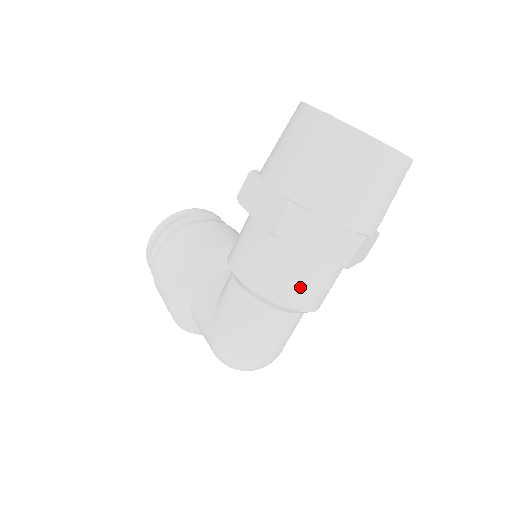
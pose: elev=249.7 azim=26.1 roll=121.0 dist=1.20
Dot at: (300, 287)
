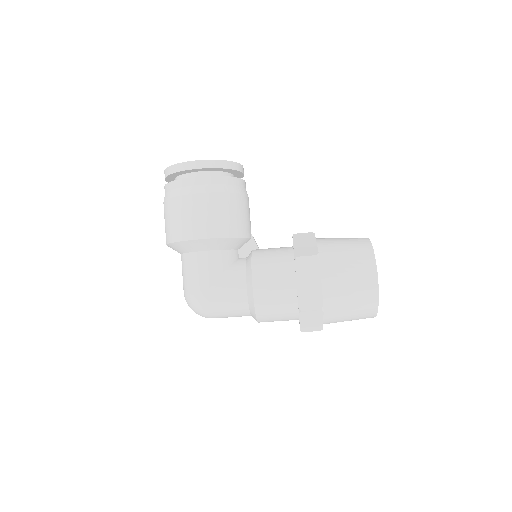
Dot at: (274, 320)
